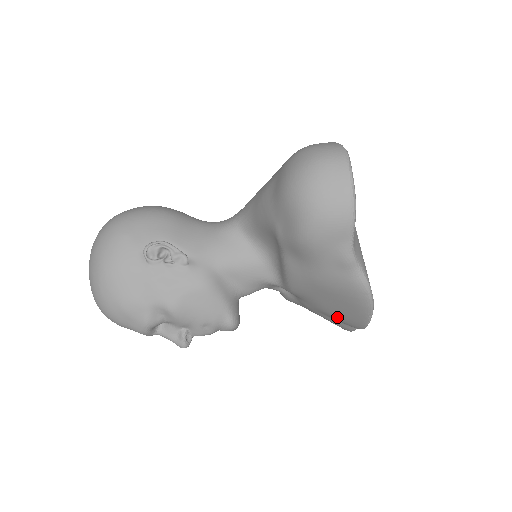
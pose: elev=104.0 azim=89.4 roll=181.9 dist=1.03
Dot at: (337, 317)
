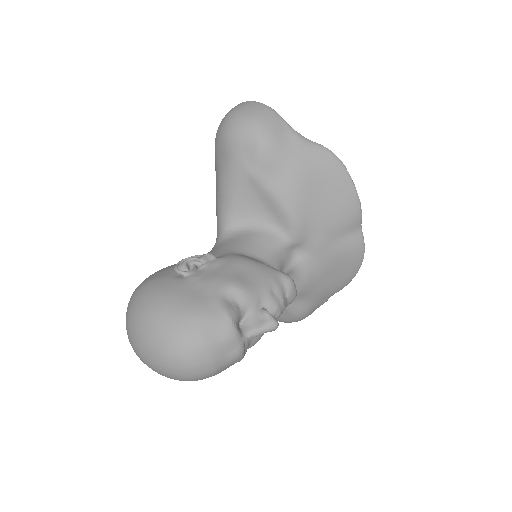
Dot at: (340, 217)
